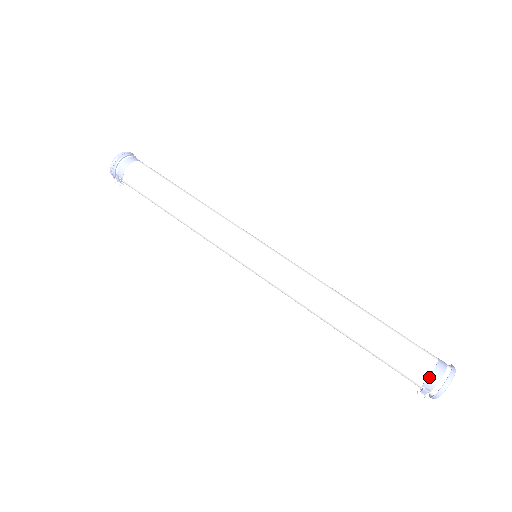
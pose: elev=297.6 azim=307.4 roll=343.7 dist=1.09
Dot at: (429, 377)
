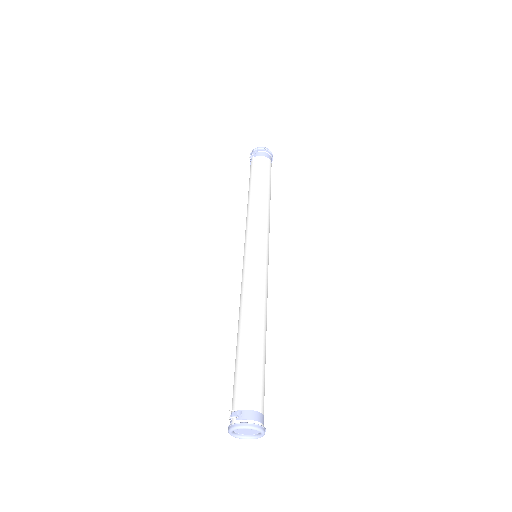
Dot at: (251, 410)
